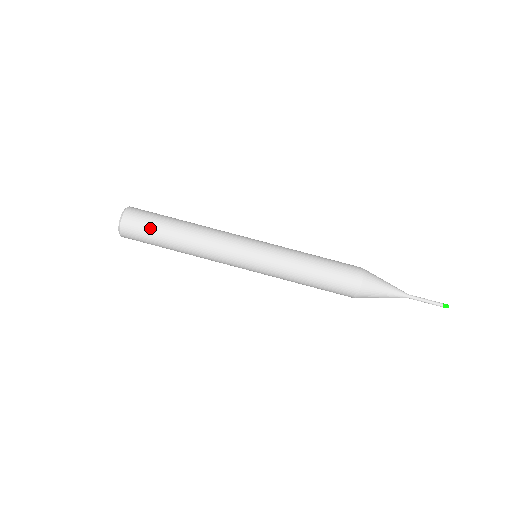
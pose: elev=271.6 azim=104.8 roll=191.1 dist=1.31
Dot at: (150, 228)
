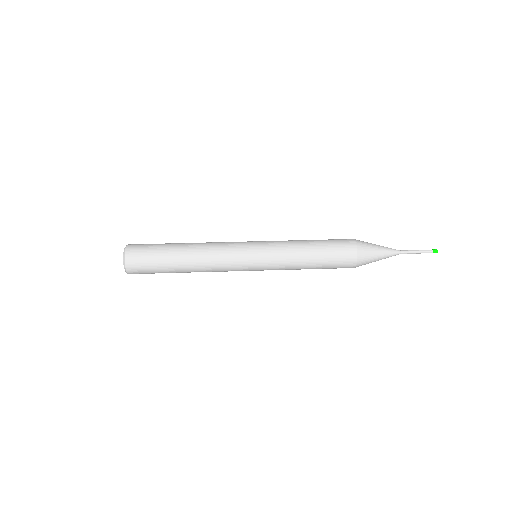
Dot at: occluded
